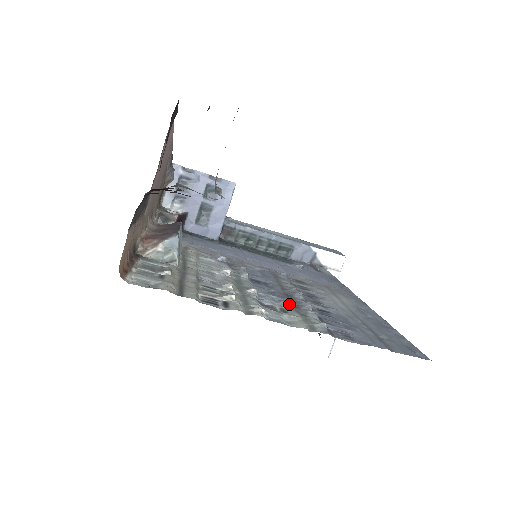
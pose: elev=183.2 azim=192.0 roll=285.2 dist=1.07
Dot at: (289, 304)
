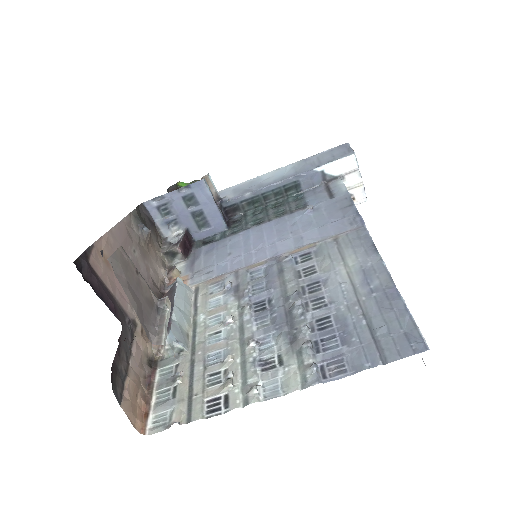
Dot at: (286, 340)
